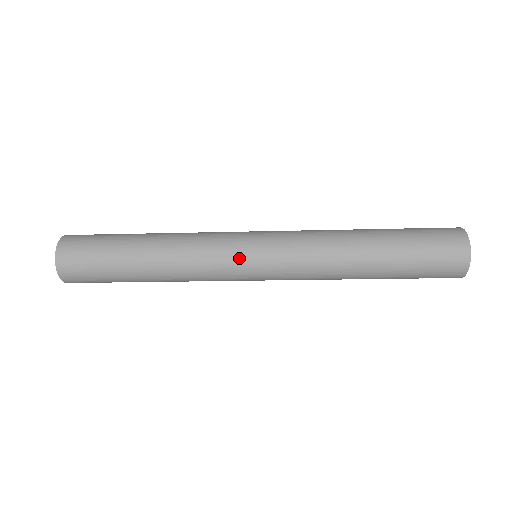
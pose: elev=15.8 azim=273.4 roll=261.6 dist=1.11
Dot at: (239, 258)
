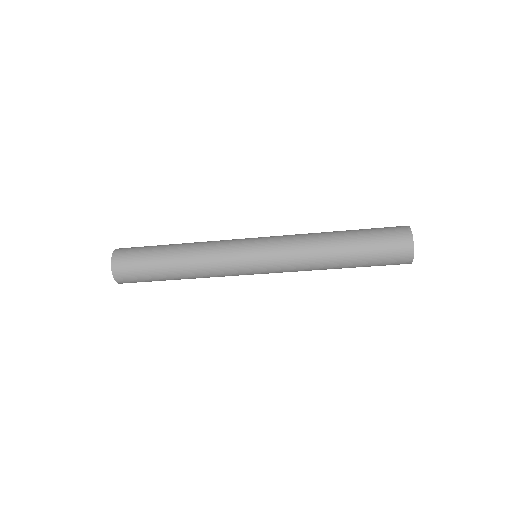
Dot at: (242, 252)
